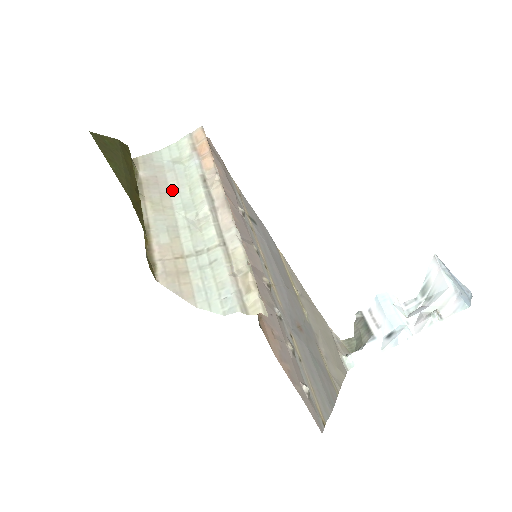
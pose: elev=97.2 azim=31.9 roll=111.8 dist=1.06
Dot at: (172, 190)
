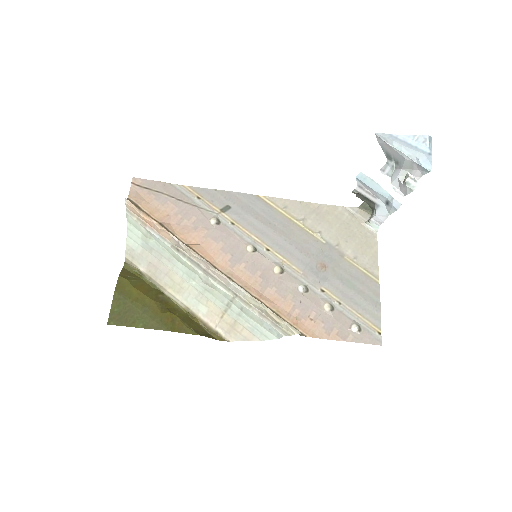
Dot at: (169, 266)
